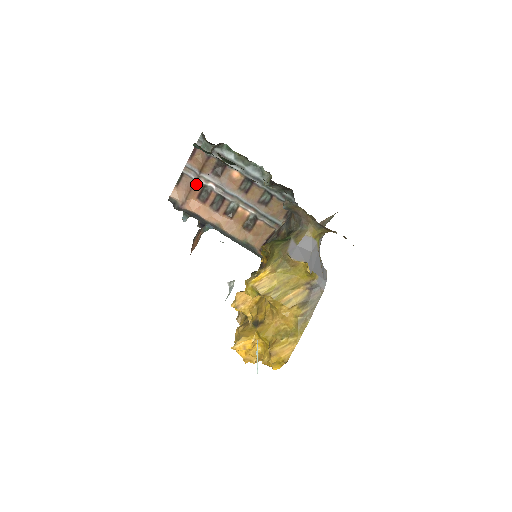
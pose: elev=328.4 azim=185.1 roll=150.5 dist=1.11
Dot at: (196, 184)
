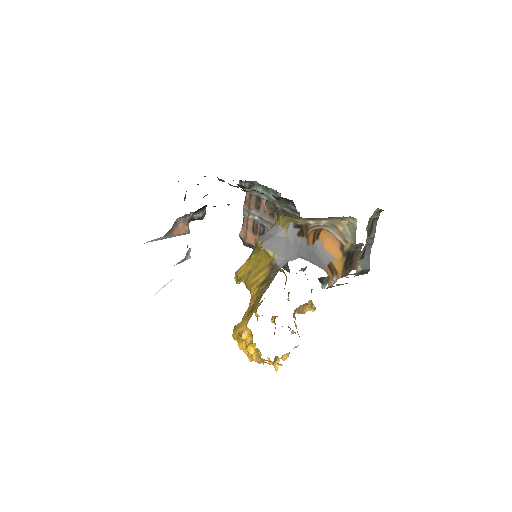
Dot at: (250, 220)
